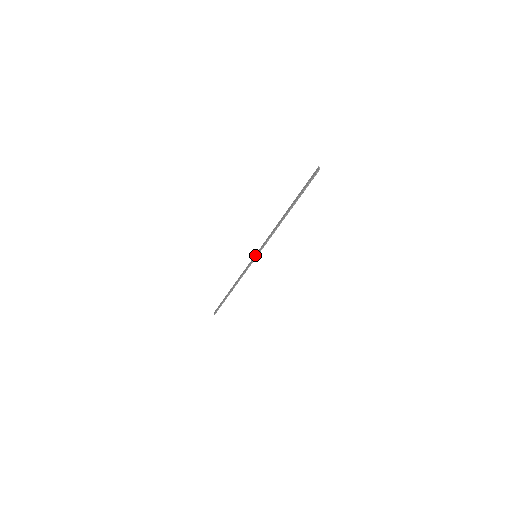
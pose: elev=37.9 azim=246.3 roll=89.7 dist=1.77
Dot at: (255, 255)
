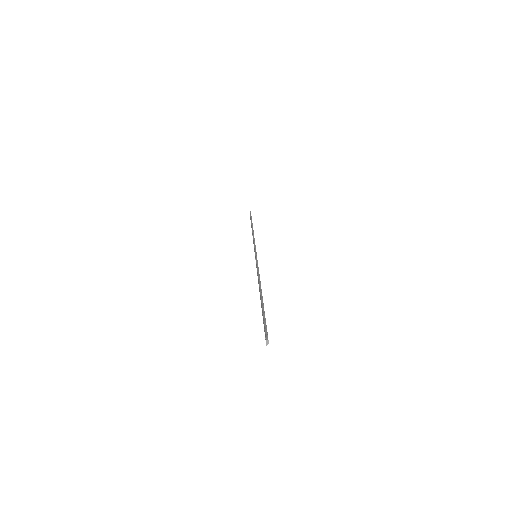
Dot at: (255, 255)
